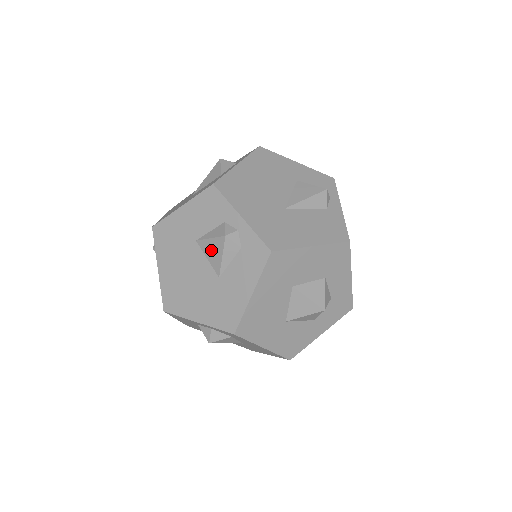
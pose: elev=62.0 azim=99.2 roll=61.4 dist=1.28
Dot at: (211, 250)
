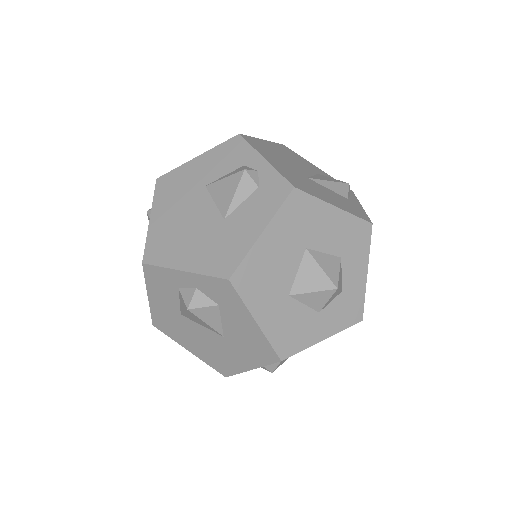
Dot at: (222, 190)
